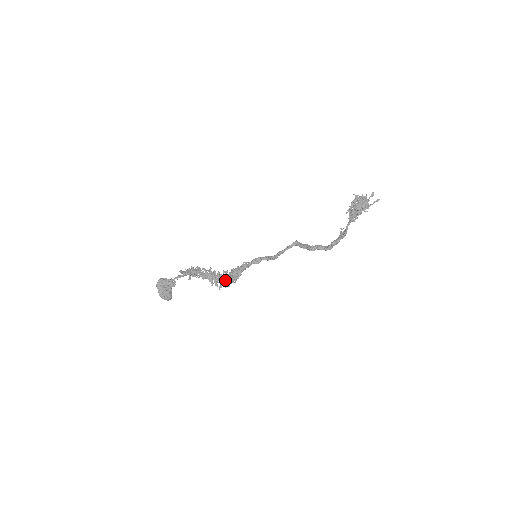
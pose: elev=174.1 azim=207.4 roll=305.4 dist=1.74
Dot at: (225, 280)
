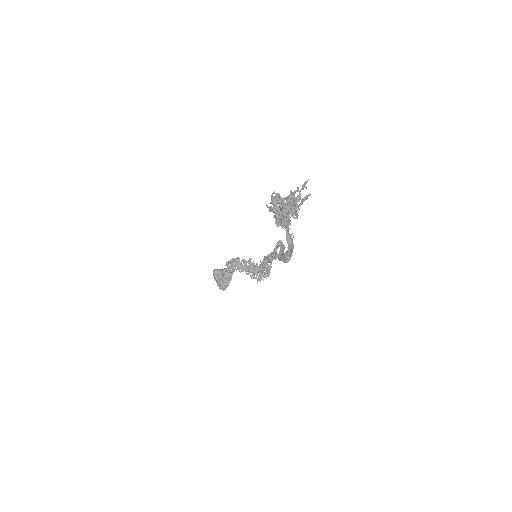
Dot at: (260, 273)
